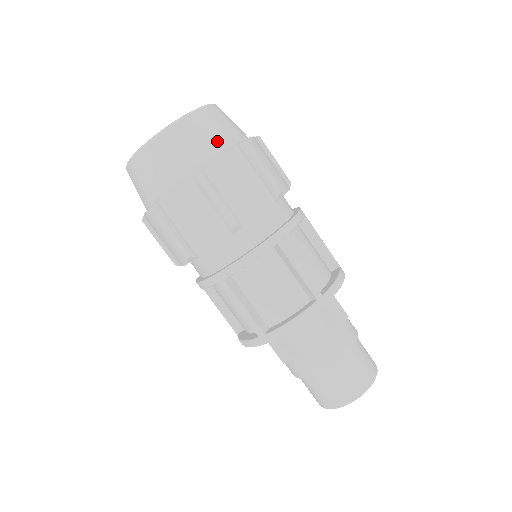
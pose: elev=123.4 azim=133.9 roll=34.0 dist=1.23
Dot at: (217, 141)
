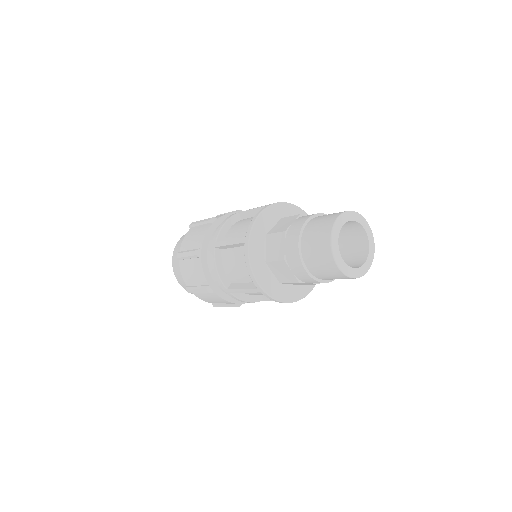
Dot at: occluded
